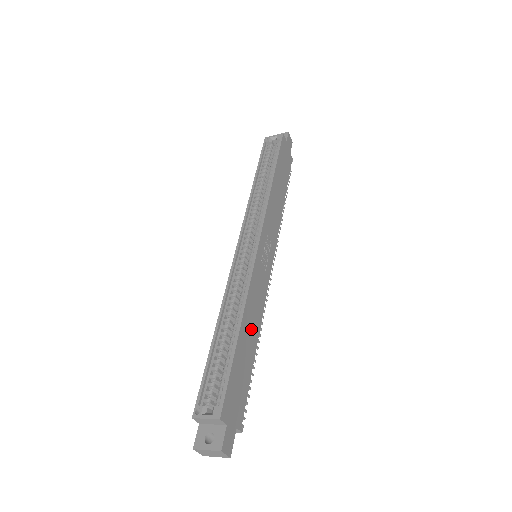
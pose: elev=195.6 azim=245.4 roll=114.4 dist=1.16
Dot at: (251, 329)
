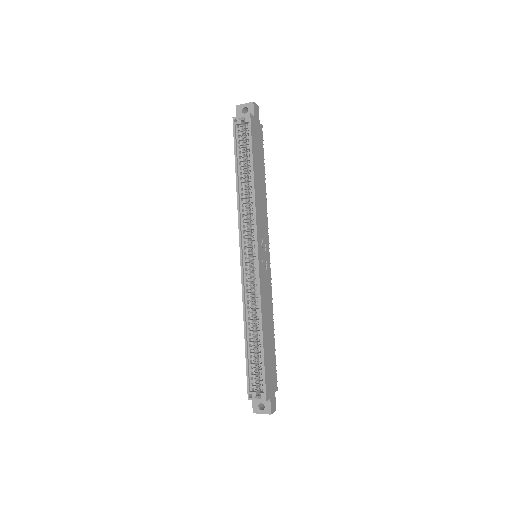
Dot at: (268, 325)
